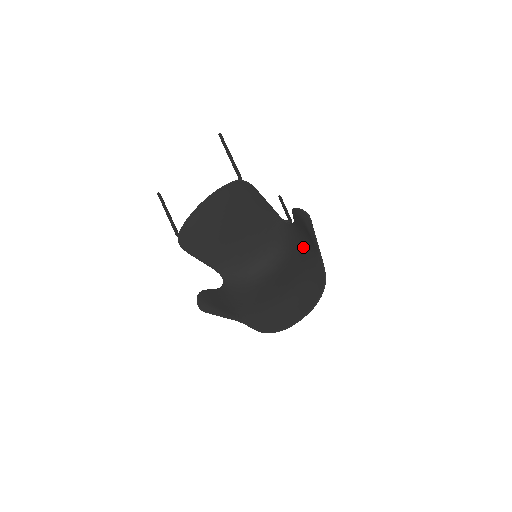
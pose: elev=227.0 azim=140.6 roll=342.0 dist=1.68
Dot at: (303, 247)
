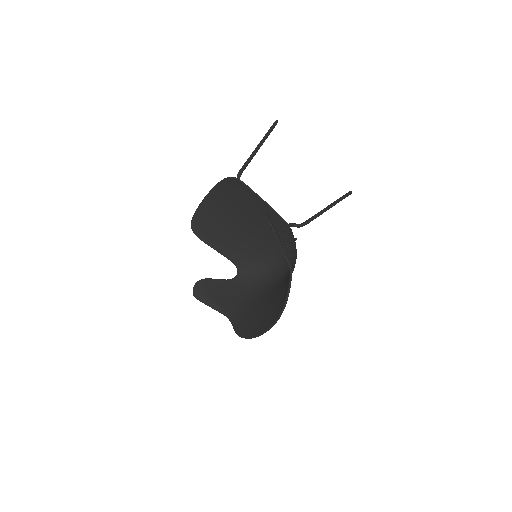
Dot at: occluded
